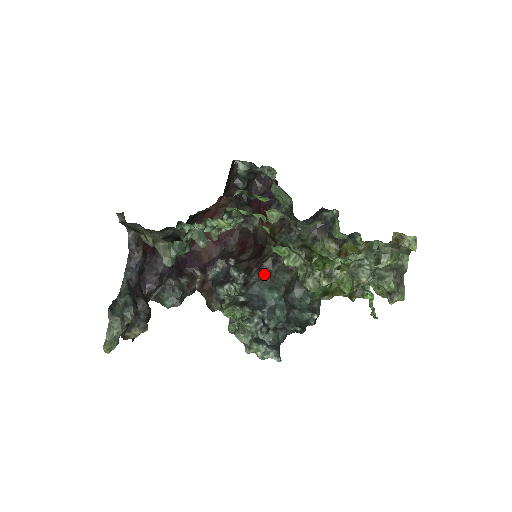
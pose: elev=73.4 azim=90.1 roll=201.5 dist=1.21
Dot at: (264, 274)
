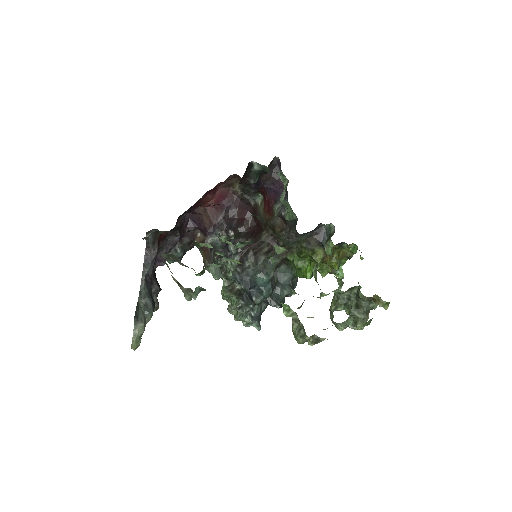
Dot at: (259, 260)
